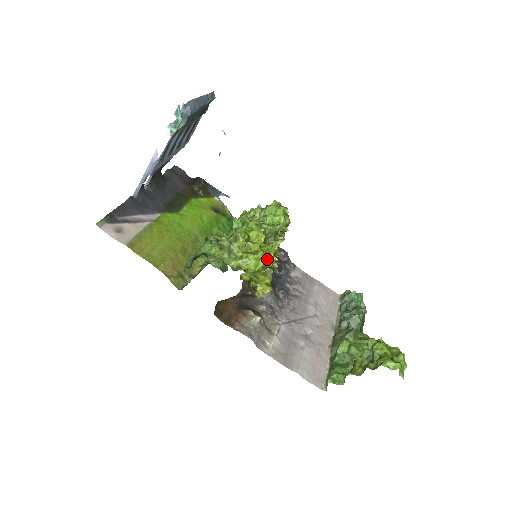
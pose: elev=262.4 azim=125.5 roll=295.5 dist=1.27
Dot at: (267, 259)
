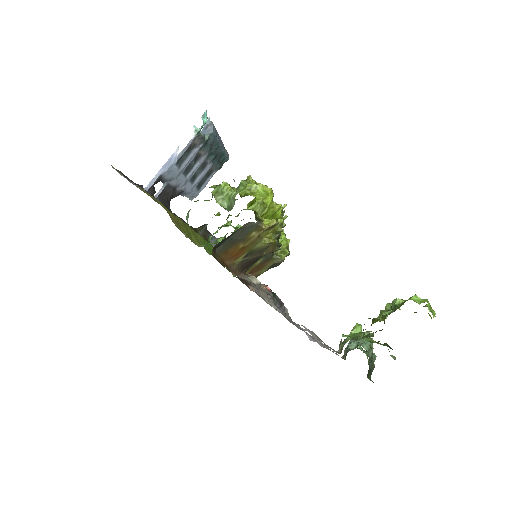
Dot at: (274, 204)
